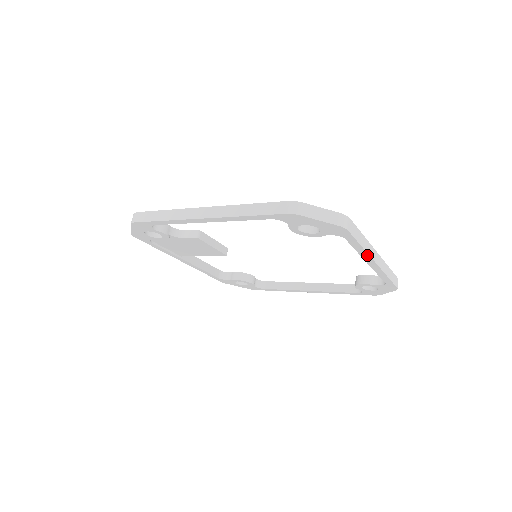
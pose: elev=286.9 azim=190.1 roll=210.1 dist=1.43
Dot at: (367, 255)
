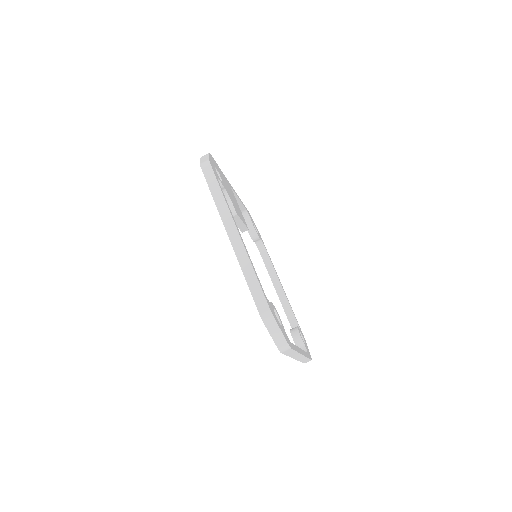
Dot at: occluded
